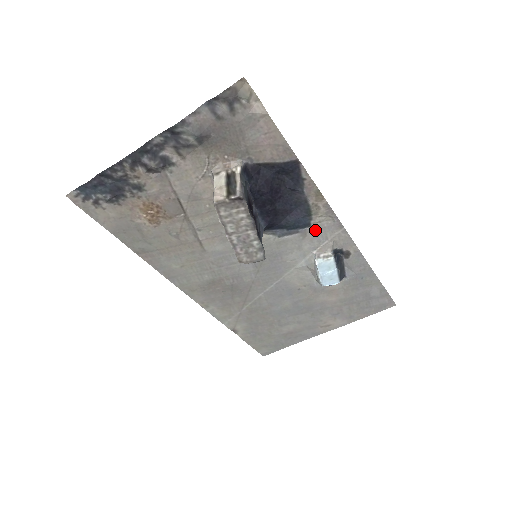
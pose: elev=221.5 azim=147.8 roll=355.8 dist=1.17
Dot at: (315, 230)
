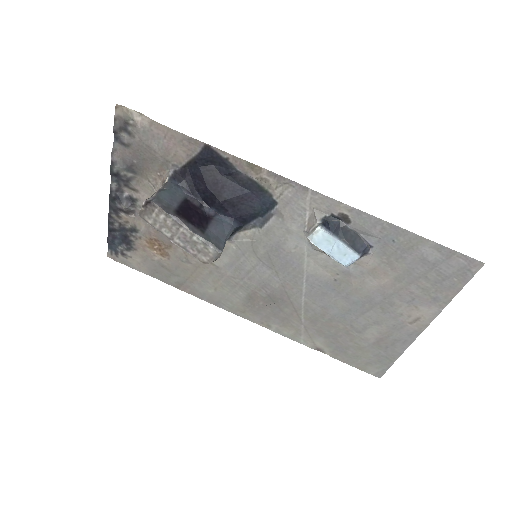
Dot at: (285, 205)
